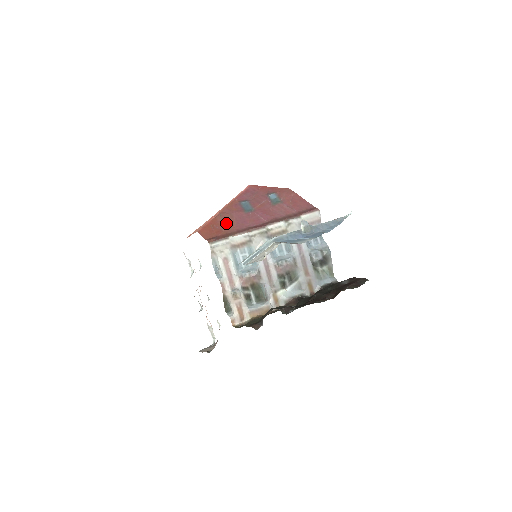
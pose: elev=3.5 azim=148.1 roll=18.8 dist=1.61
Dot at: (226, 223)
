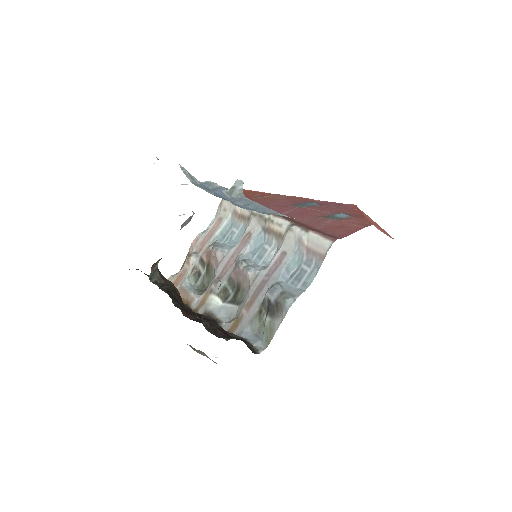
Dot at: (266, 198)
